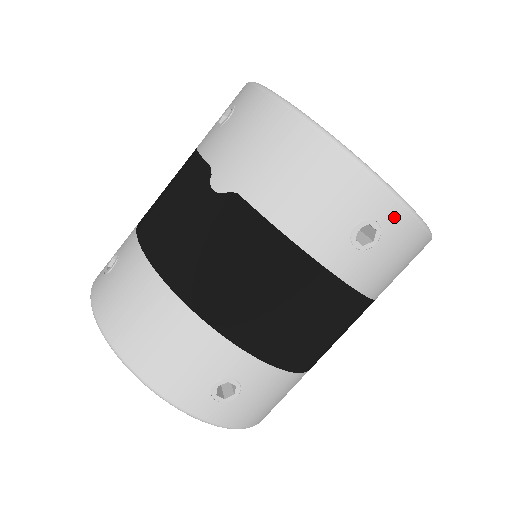
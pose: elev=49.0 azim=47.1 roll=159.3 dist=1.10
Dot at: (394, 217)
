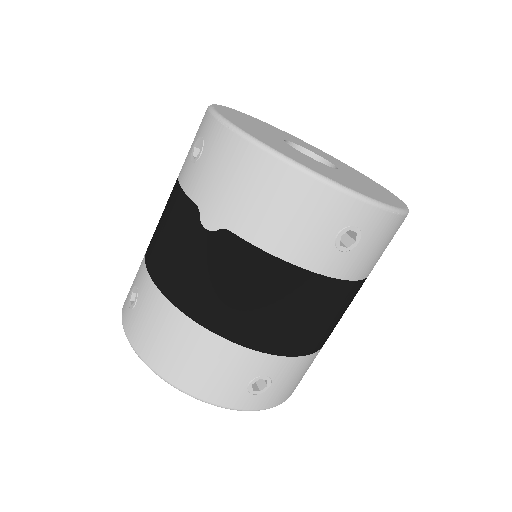
Dot at: (370, 217)
